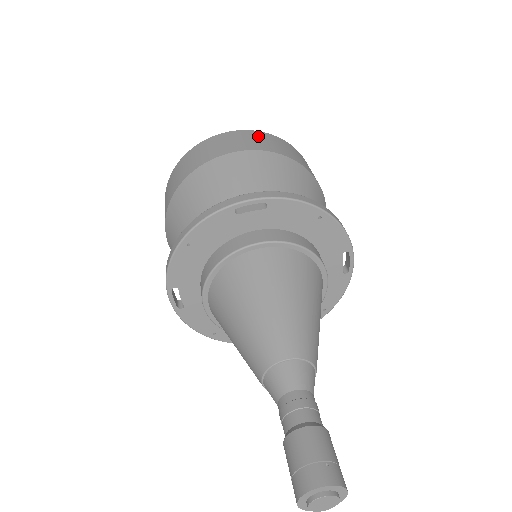
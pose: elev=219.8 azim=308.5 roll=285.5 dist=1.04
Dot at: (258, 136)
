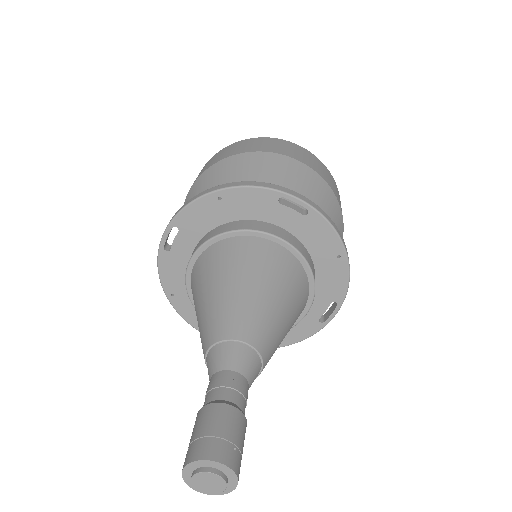
Dot at: (323, 166)
